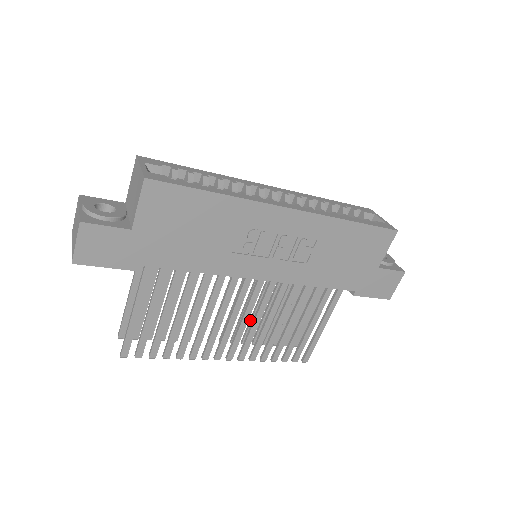
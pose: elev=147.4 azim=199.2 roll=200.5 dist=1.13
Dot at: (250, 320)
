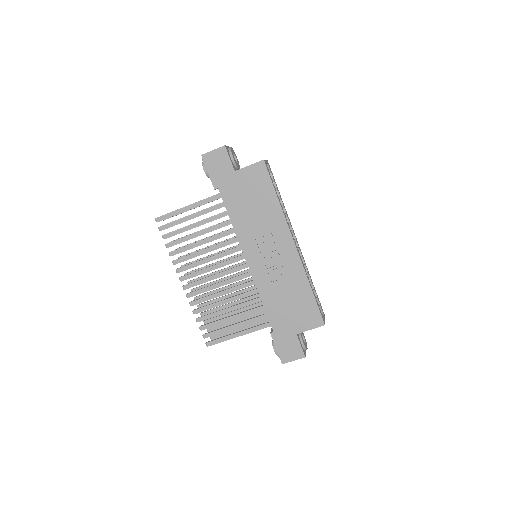
Dot at: (213, 290)
